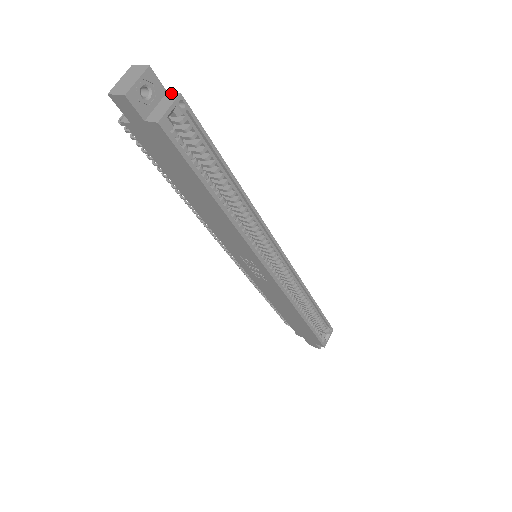
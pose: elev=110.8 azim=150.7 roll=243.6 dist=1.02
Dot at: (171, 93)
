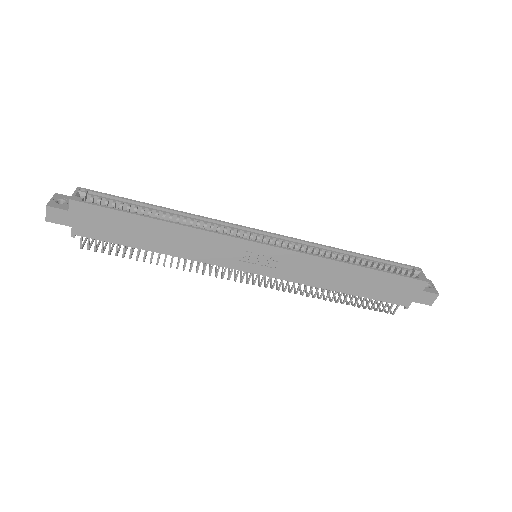
Dot at: occluded
